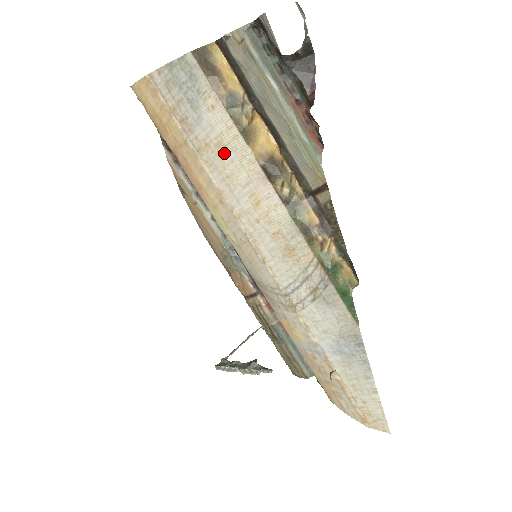
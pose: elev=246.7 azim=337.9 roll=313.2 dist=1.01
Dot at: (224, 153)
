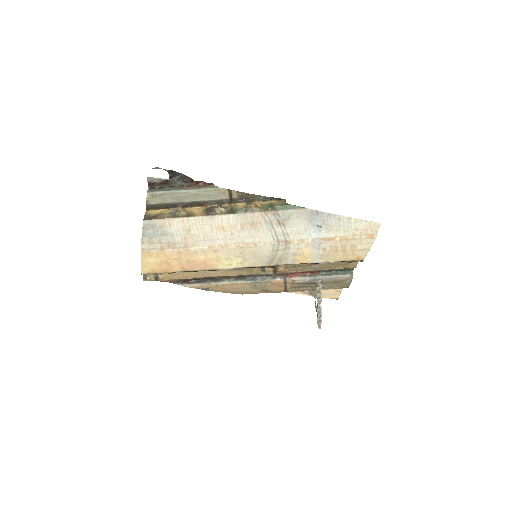
Dot at: (192, 232)
